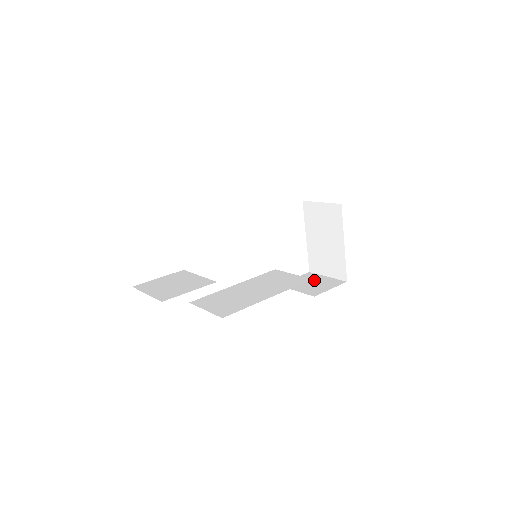
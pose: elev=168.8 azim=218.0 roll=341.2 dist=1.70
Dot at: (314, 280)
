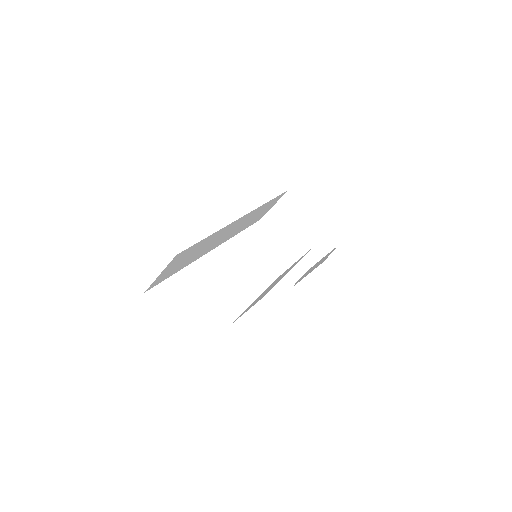
Dot at: (314, 266)
